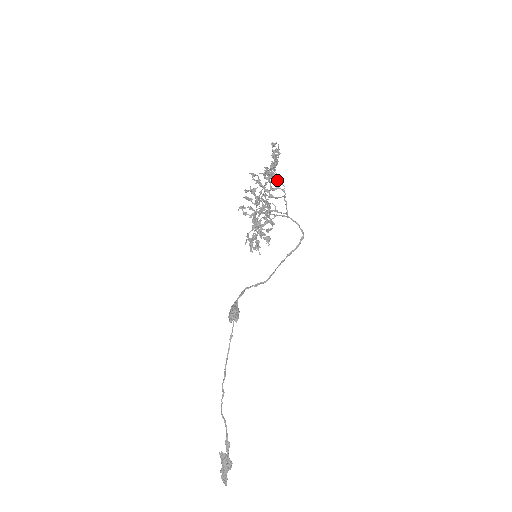
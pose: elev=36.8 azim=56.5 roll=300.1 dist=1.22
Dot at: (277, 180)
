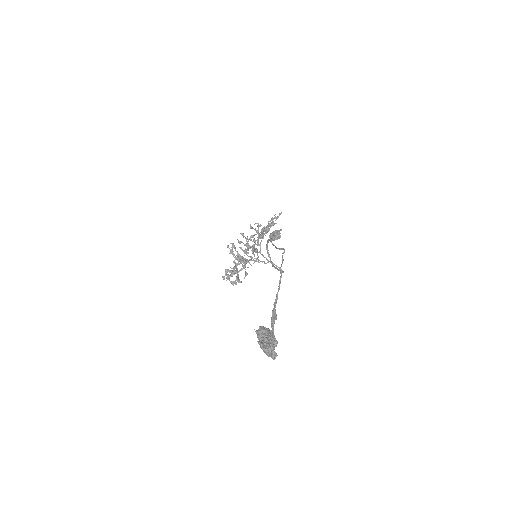
Dot at: occluded
